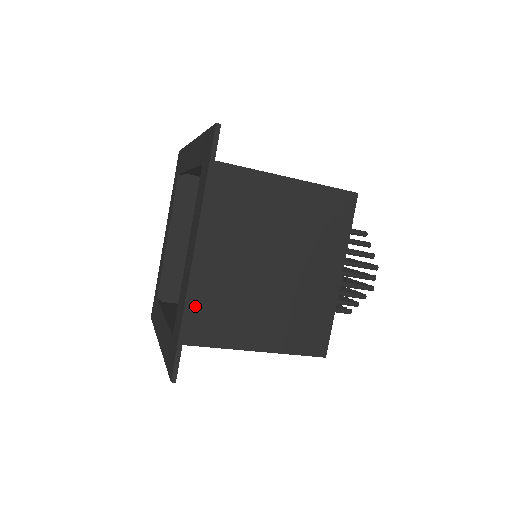
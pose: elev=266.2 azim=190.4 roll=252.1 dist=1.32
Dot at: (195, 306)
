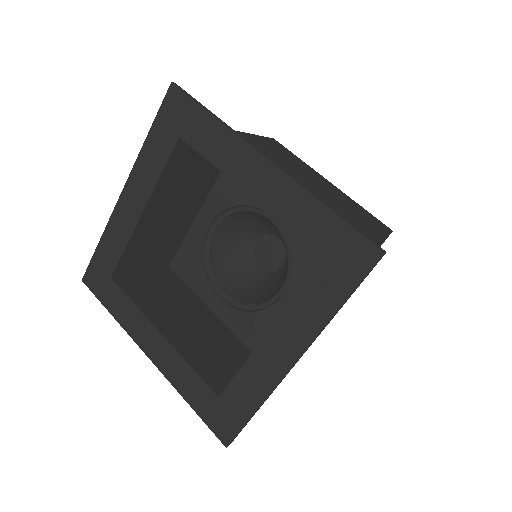
Dot at: occluded
